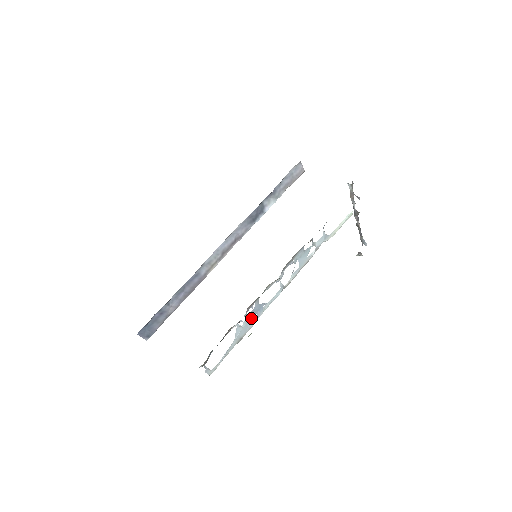
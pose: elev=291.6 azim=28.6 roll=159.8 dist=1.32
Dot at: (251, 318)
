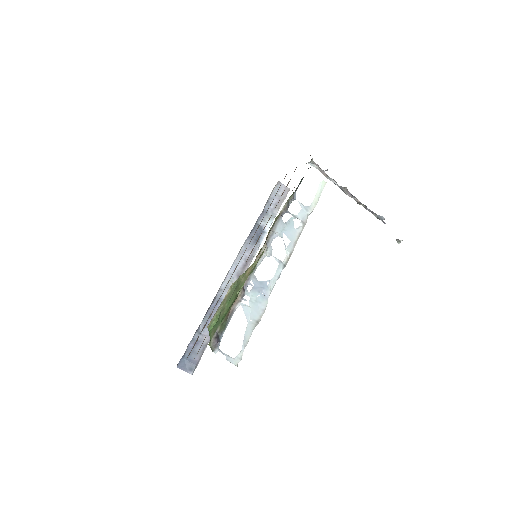
Dot at: (257, 297)
